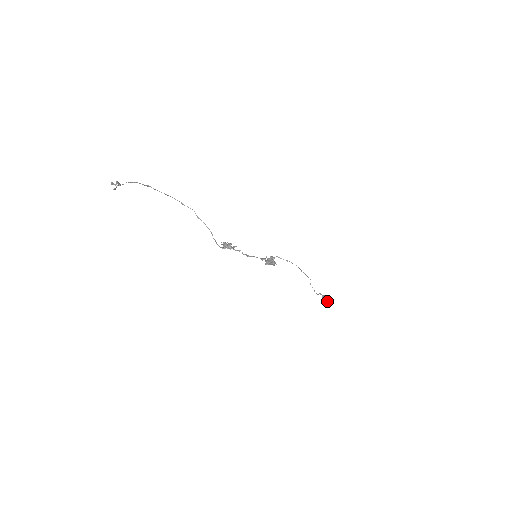
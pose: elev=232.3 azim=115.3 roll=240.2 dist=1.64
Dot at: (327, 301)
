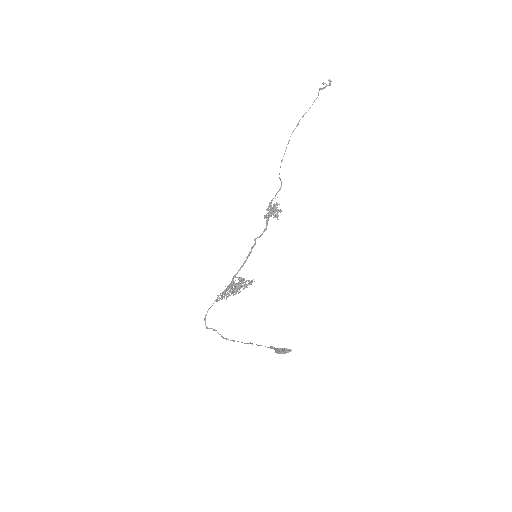
Dot at: (289, 349)
